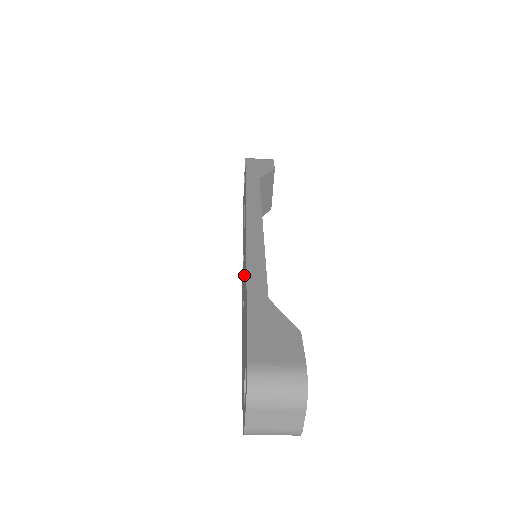
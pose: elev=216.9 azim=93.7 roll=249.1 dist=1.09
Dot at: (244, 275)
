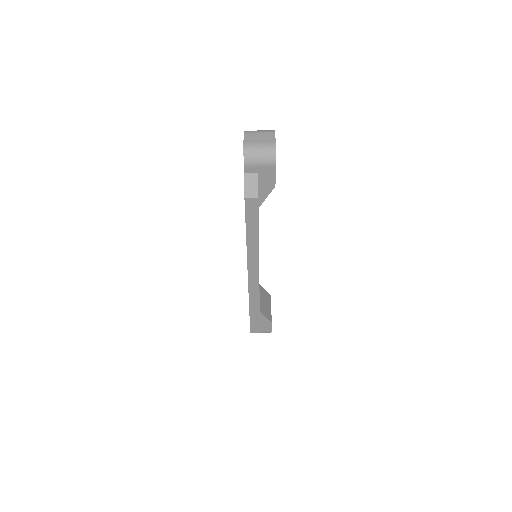
Dot at: occluded
